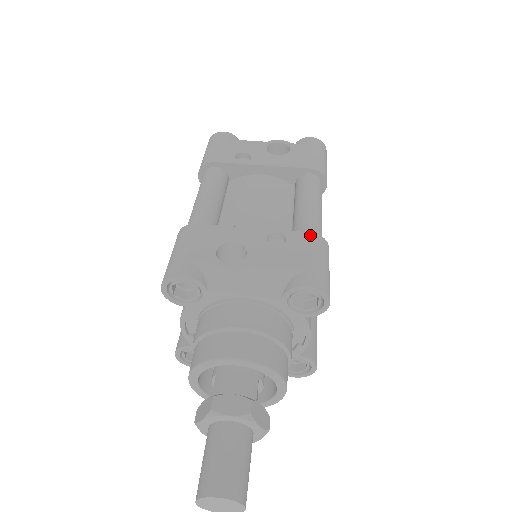
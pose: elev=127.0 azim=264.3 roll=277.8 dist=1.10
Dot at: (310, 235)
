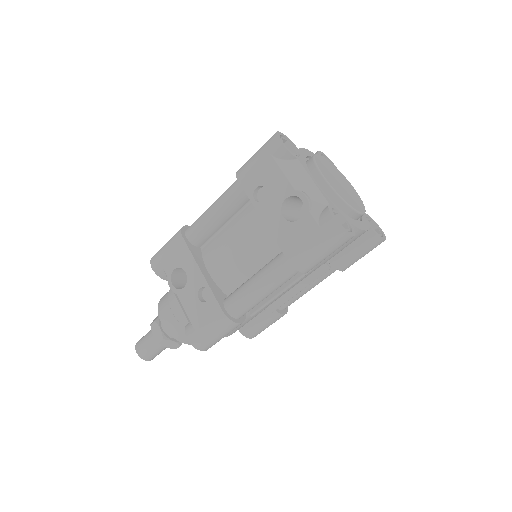
Dot at: (220, 313)
